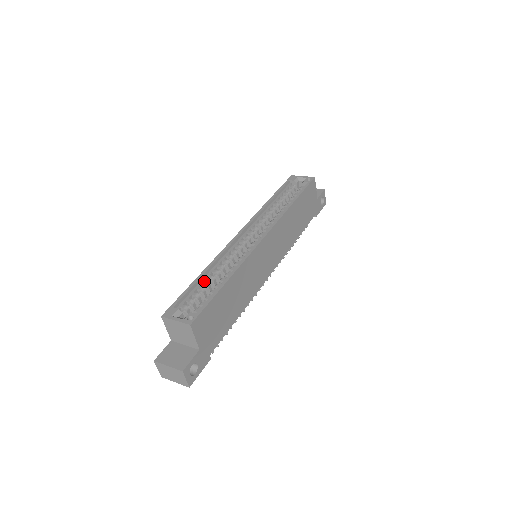
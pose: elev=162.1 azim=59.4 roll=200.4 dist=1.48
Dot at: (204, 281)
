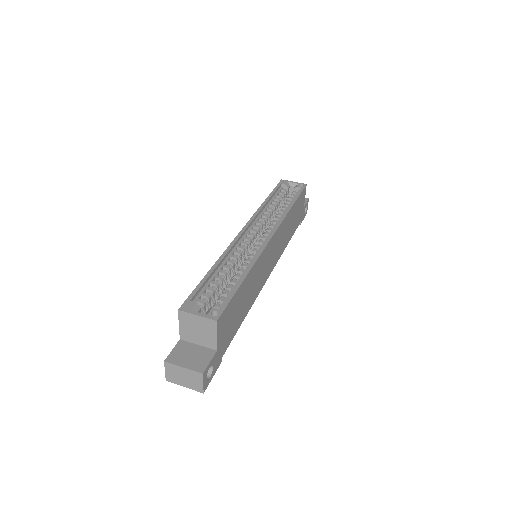
Dot at: (217, 275)
